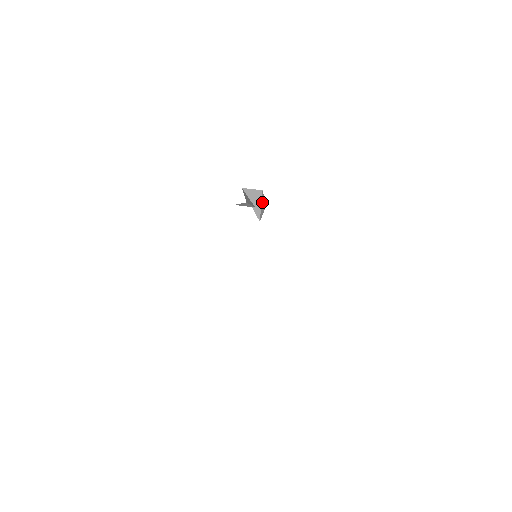
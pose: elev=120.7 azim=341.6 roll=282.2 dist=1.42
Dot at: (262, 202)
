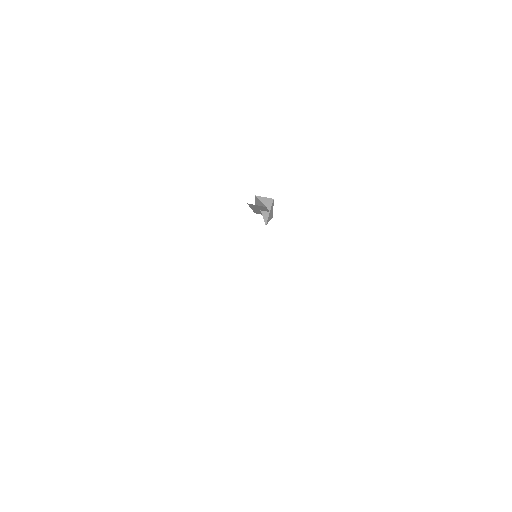
Dot at: (271, 210)
